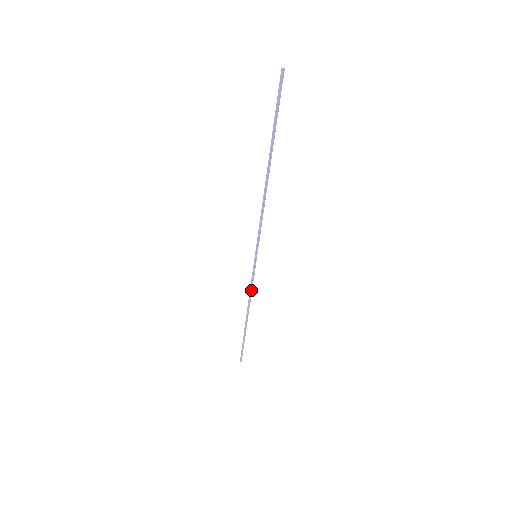
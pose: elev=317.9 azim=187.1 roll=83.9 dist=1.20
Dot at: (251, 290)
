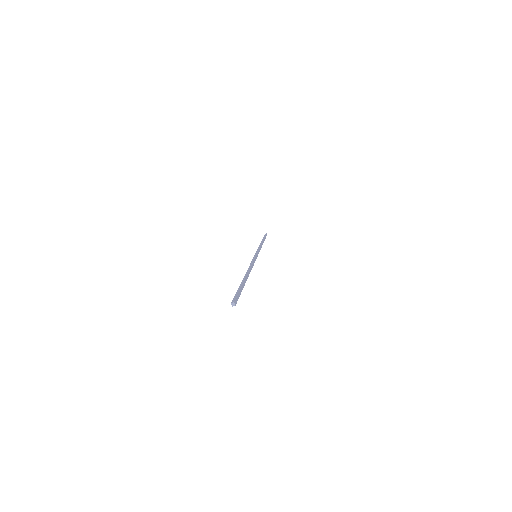
Dot at: occluded
